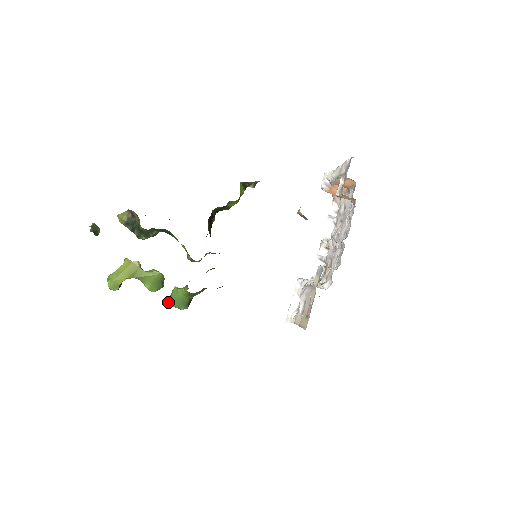
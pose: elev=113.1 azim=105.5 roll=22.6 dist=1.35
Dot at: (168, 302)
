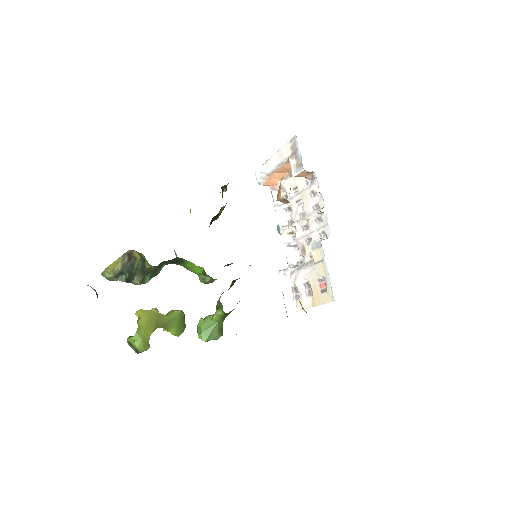
Dot at: (200, 338)
